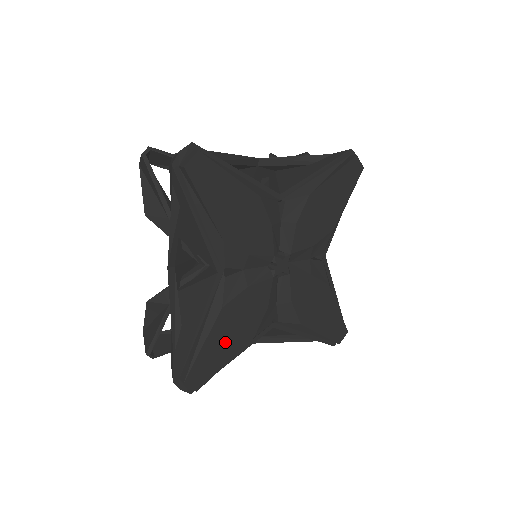
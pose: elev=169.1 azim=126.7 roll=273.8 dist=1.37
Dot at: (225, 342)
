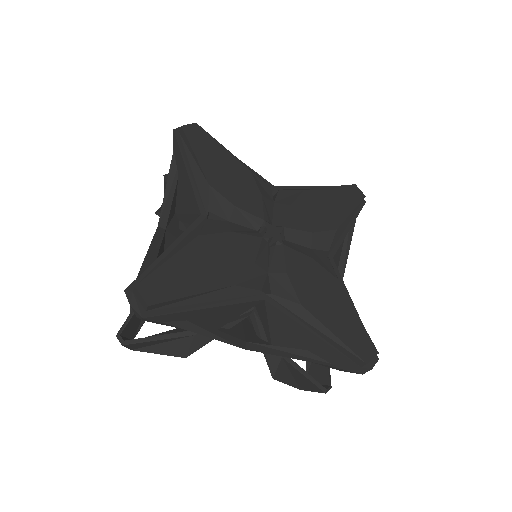
Dot at: (196, 271)
